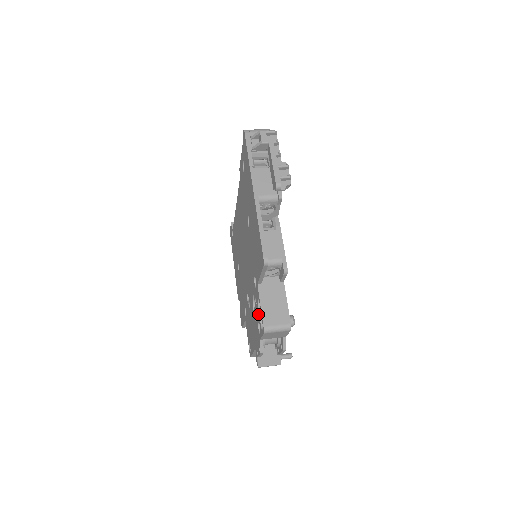
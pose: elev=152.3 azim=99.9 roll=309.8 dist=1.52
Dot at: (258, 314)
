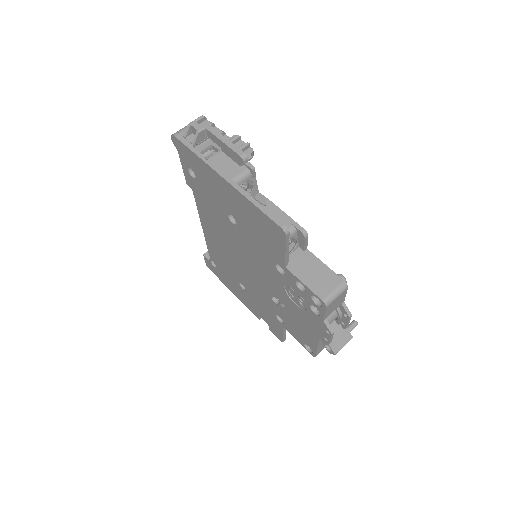
Dot at: (304, 297)
